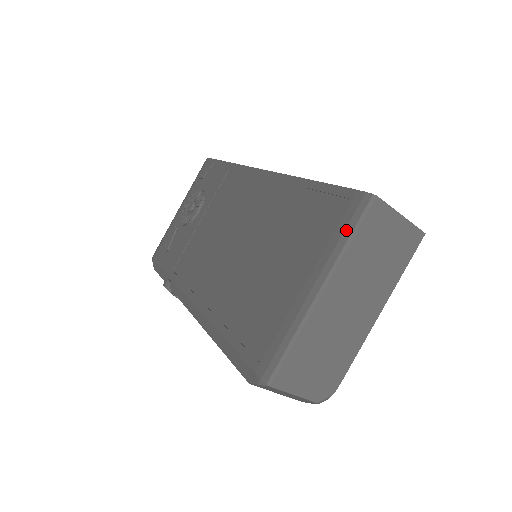
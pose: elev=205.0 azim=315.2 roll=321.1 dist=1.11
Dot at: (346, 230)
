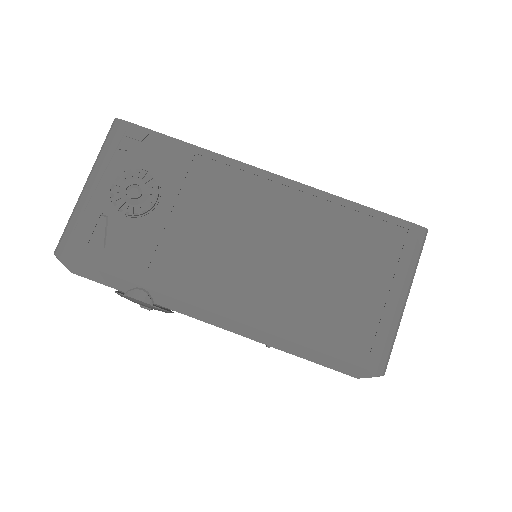
Dot at: (414, 255)
